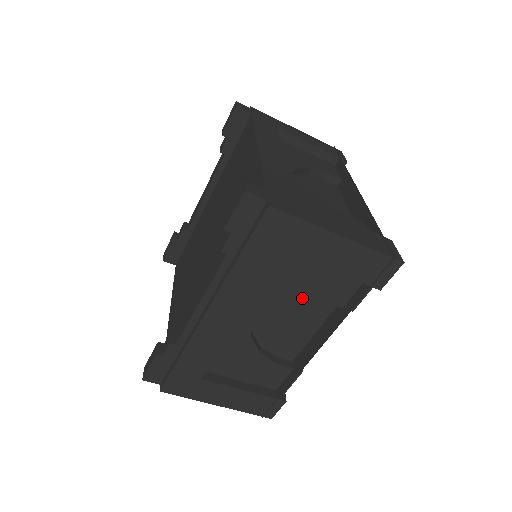
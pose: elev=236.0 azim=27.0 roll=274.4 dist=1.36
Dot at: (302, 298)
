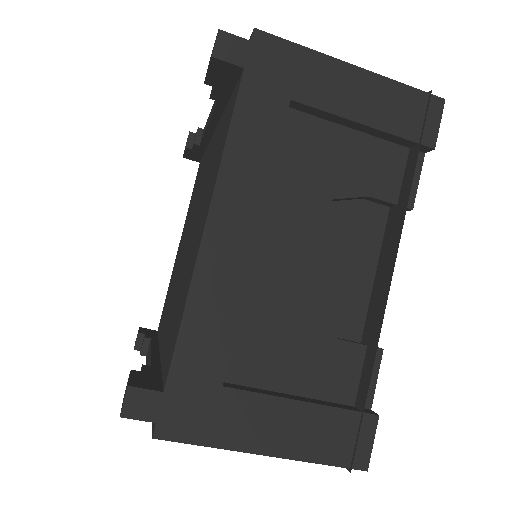
Dot at: occluded
